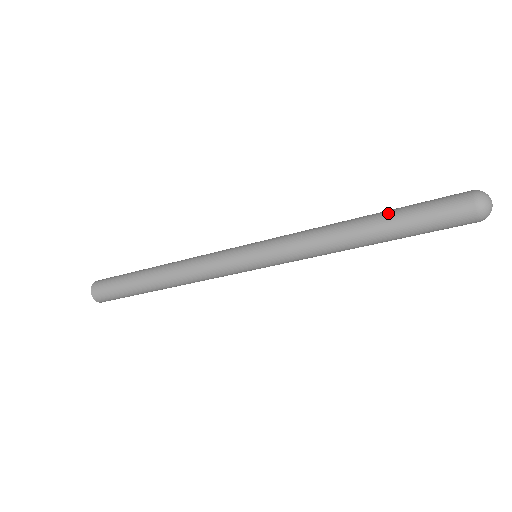
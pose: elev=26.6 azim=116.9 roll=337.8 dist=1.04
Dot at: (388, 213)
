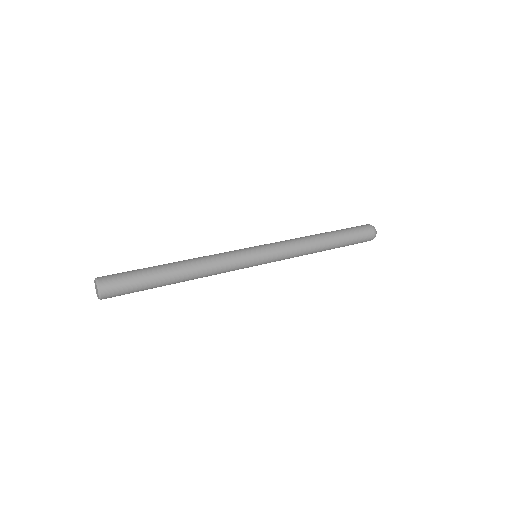
Dot at: (339, 245)
